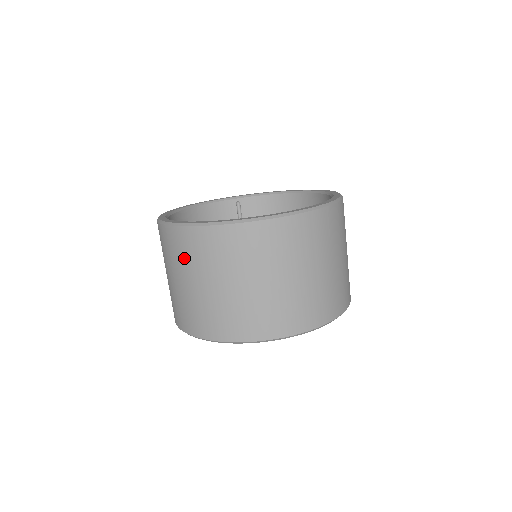
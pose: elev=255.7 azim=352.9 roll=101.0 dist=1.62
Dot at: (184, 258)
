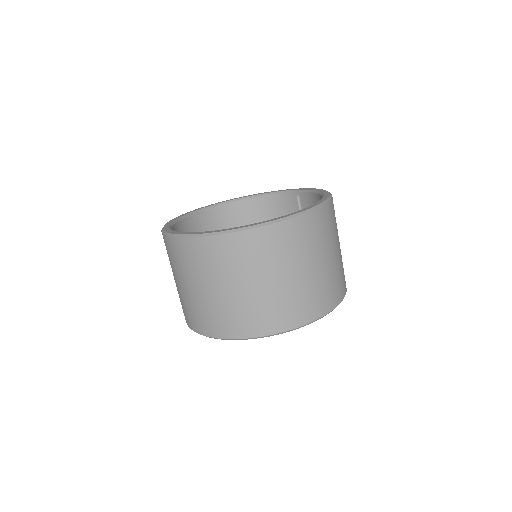
Dot at: occluded
